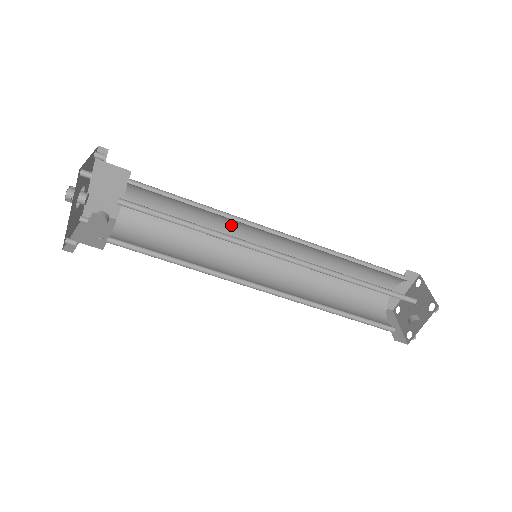
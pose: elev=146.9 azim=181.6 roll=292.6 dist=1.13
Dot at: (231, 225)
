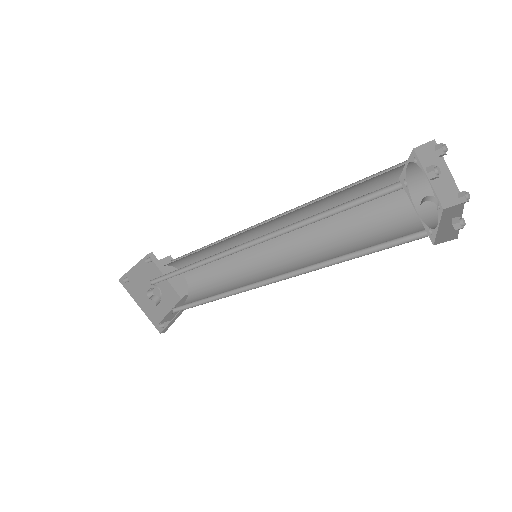
Dot at: (239, 243)
